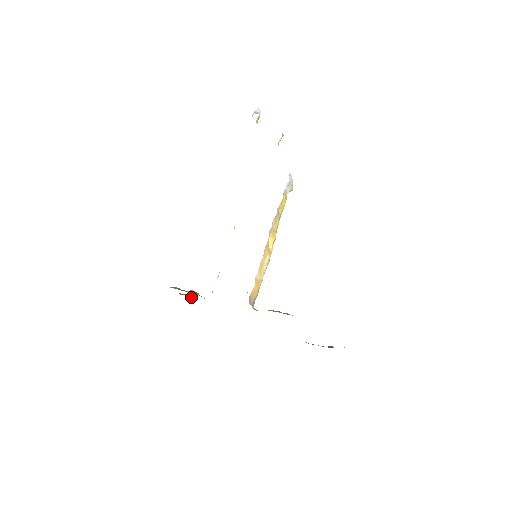
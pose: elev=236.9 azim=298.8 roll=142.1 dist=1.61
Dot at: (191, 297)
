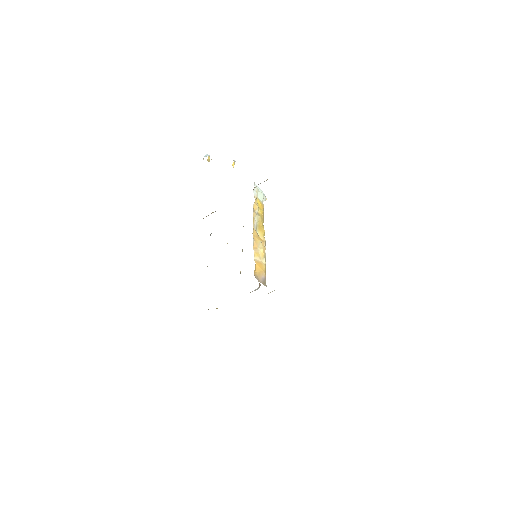
Dot at: occluded
